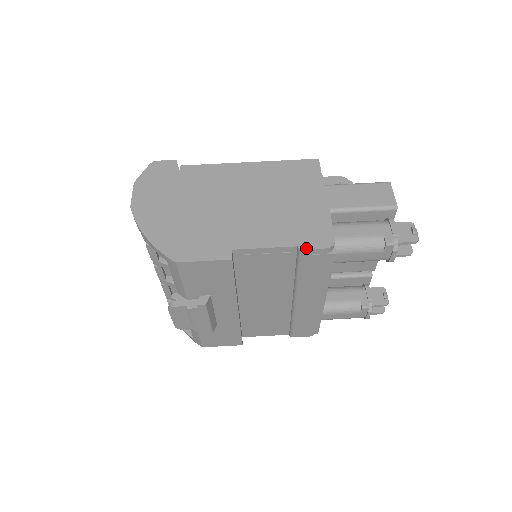
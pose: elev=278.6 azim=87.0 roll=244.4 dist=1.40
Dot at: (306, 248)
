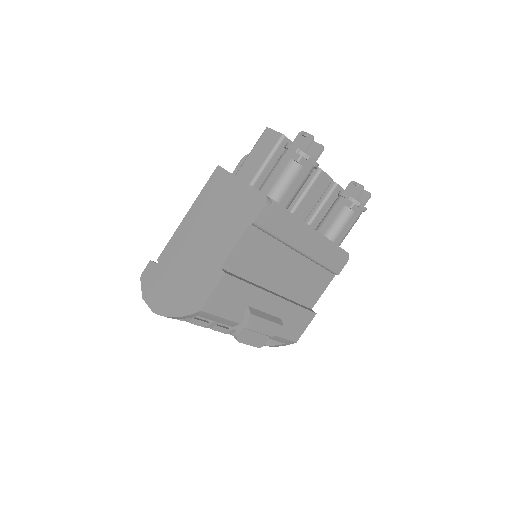
Dot at: (255, 219)
